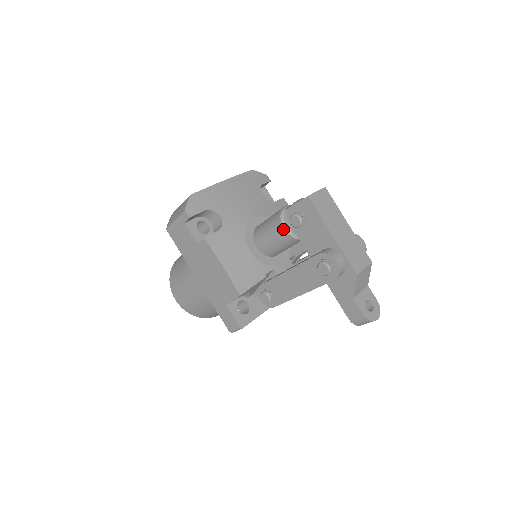
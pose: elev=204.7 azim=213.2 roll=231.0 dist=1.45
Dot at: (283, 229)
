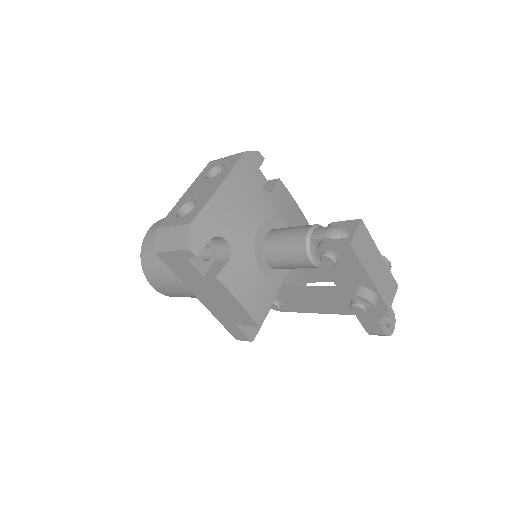
Dot at: (309, 262)
